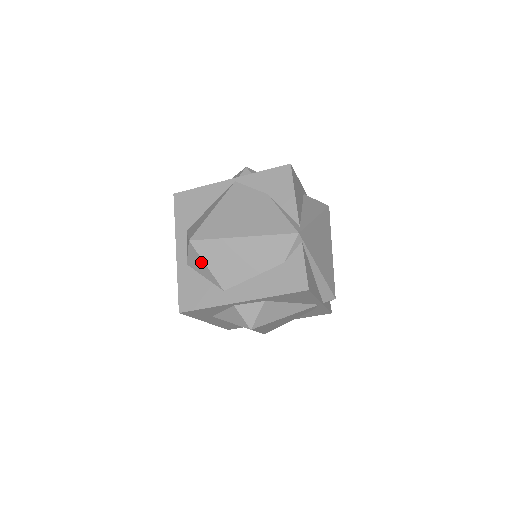
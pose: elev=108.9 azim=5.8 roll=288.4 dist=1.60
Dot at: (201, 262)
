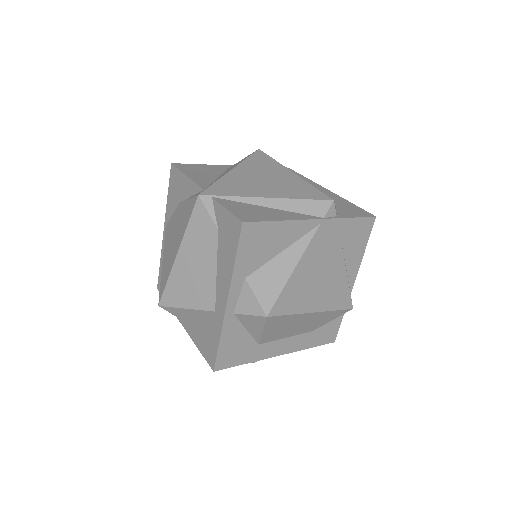
Dot at: (182, 311)
